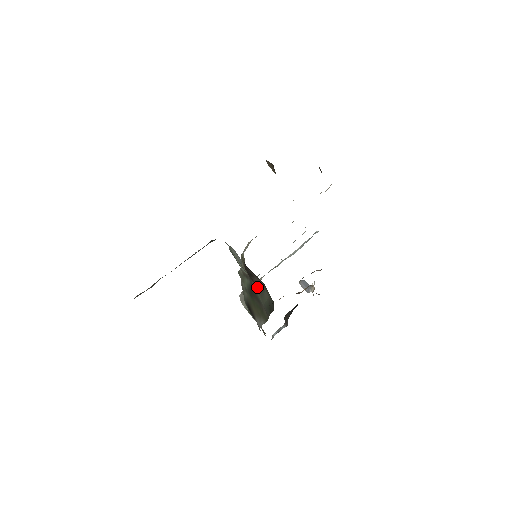
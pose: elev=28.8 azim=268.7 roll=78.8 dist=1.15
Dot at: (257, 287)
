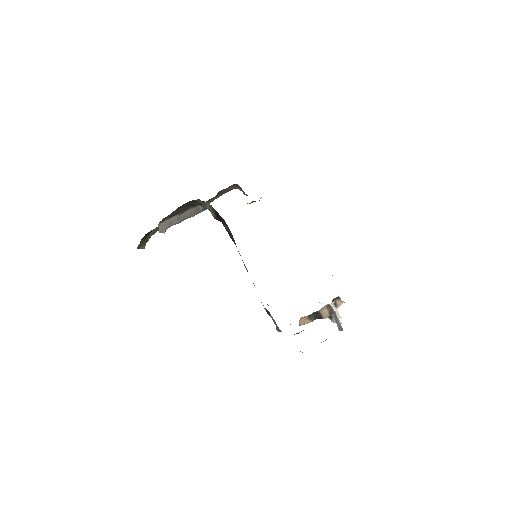
Dot at: (235, 243)
